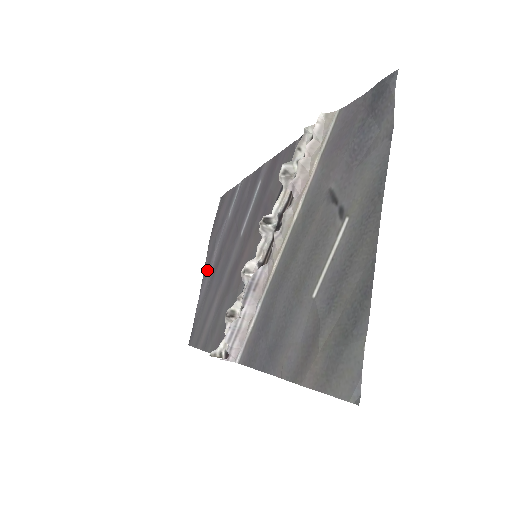
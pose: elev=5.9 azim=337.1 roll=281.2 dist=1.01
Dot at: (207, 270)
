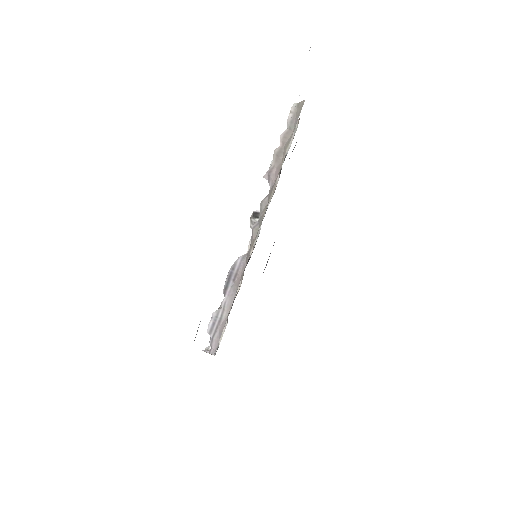
Dot at: occluded
